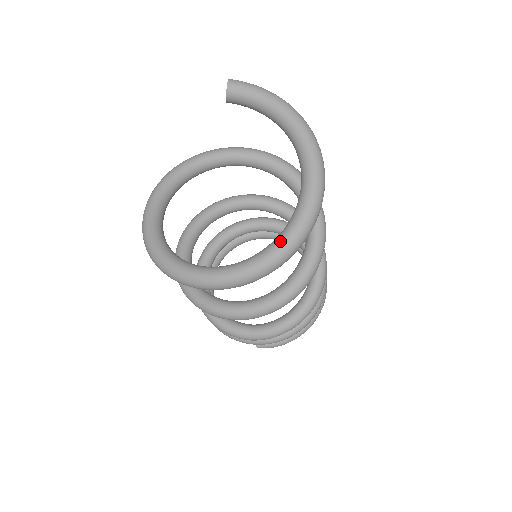
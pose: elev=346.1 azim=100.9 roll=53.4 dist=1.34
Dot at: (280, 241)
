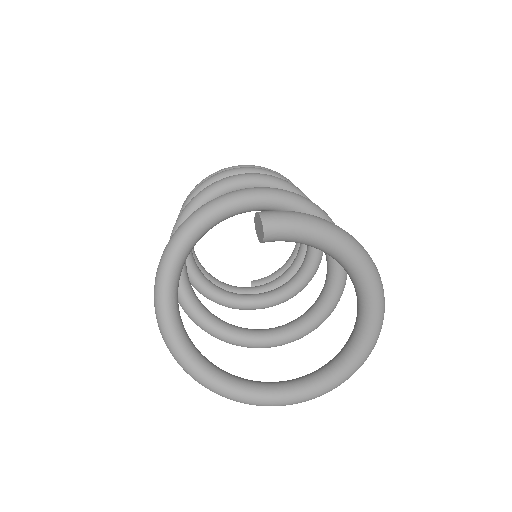
Dot at: (343, 373)
